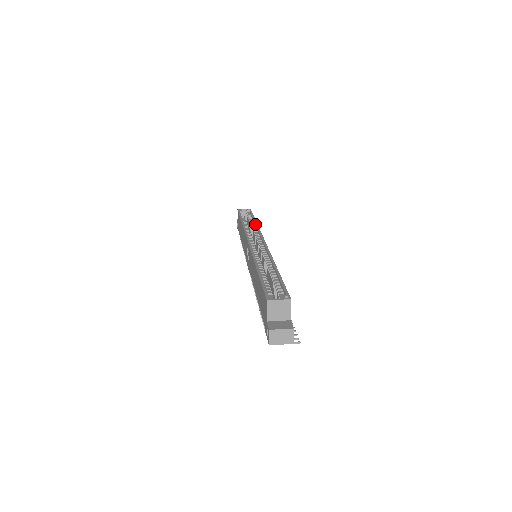
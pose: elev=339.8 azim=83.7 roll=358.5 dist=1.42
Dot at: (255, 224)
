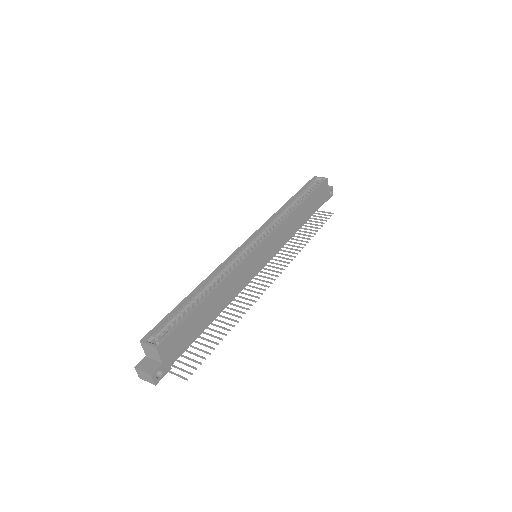
Dot at: (293, 210)
